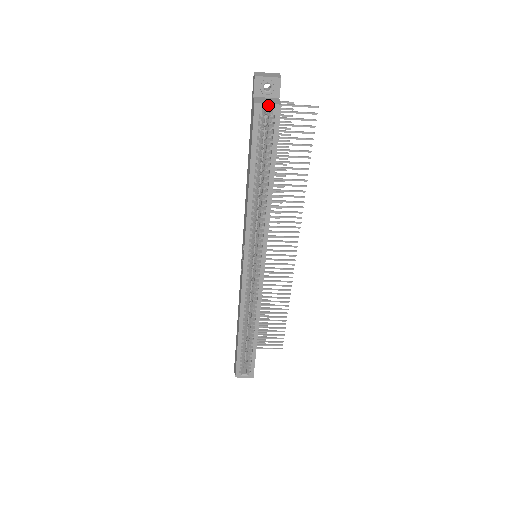
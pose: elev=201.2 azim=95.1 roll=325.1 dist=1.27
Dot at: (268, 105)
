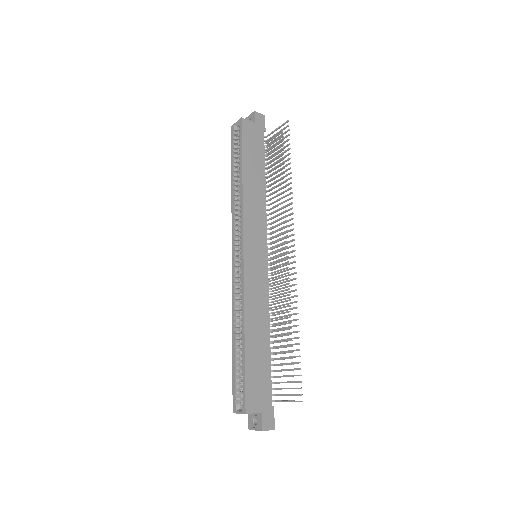
Dot at: (236, 123)
